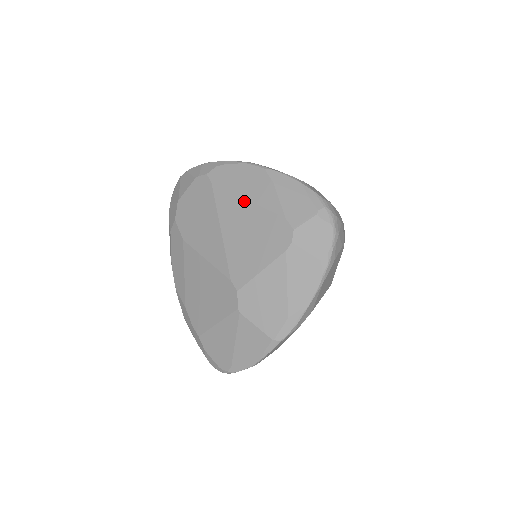
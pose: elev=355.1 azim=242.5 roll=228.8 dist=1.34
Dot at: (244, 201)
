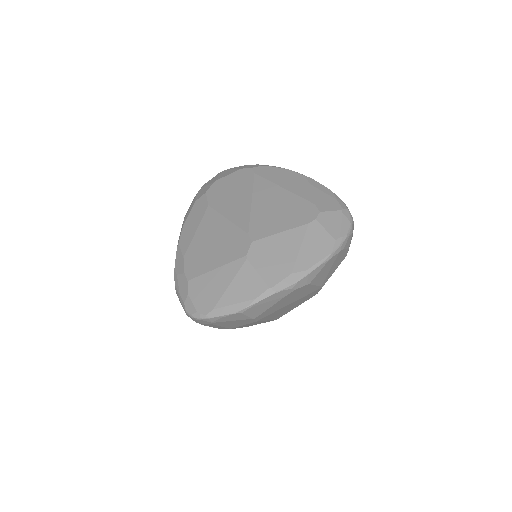
Dot at: (281, 188)
